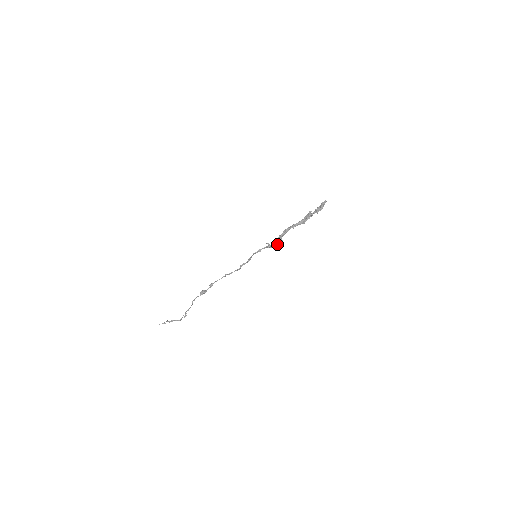
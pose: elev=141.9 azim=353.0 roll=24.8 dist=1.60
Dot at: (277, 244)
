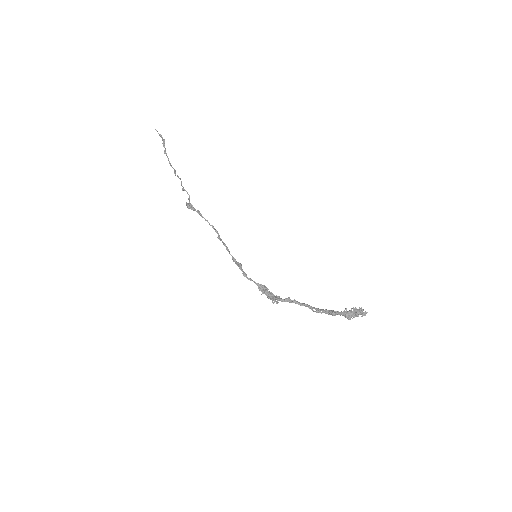
Dot at: (270, 298)
